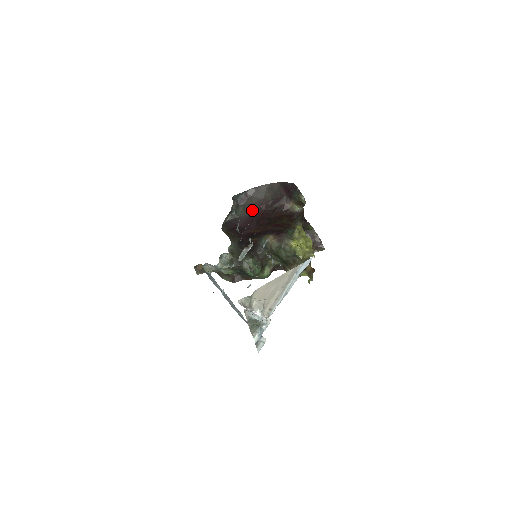
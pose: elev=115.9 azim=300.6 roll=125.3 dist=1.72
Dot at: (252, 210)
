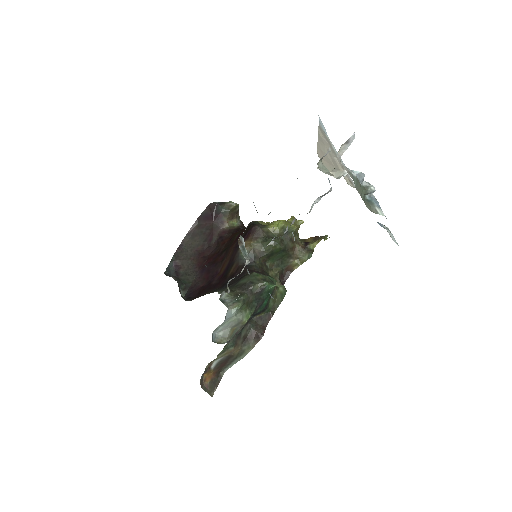
Dot at: (197, 266)
